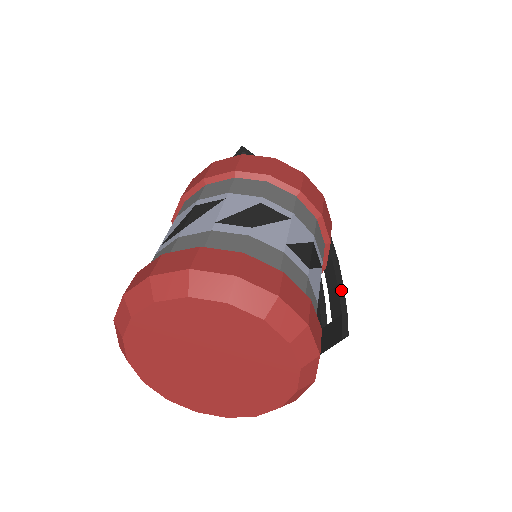
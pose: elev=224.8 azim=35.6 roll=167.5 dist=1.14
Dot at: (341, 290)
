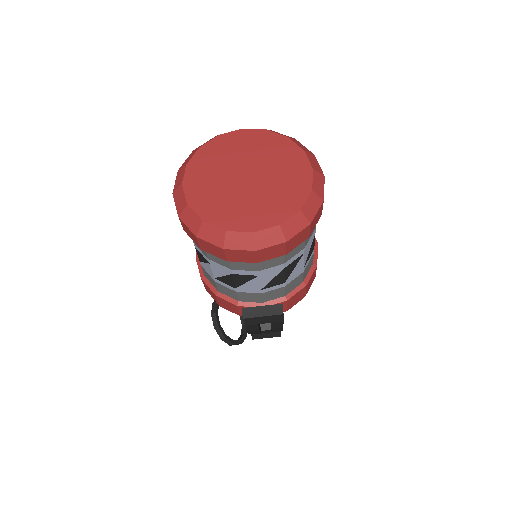
Dot at: occluded
